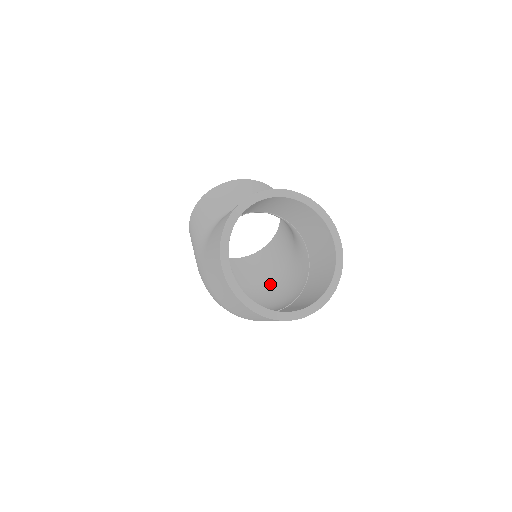
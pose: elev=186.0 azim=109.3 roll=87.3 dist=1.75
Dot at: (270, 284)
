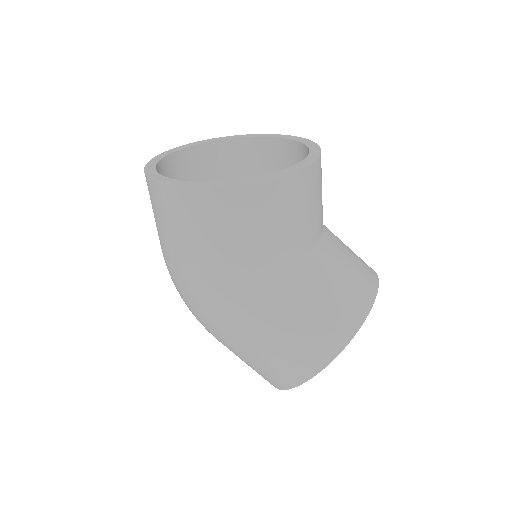
Dot at: occluded
